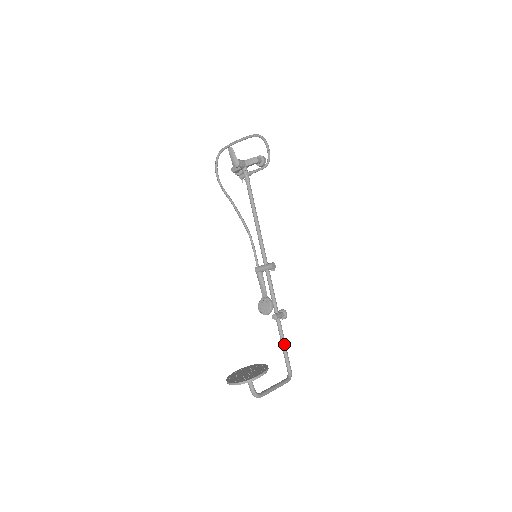
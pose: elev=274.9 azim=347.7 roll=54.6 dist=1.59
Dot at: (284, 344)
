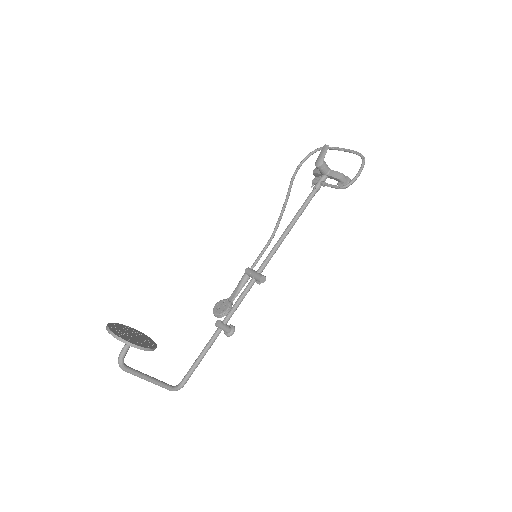
Dot at: (202, 355)
